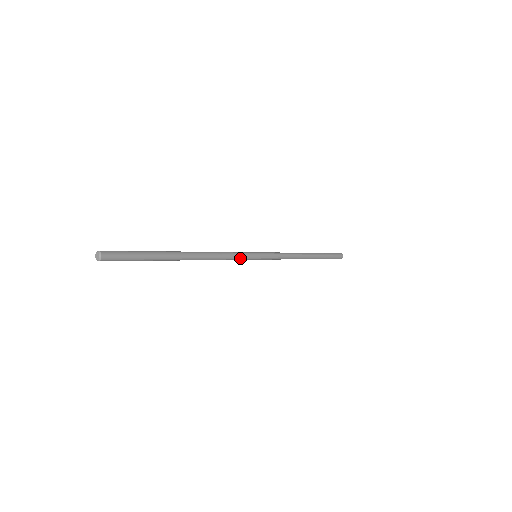
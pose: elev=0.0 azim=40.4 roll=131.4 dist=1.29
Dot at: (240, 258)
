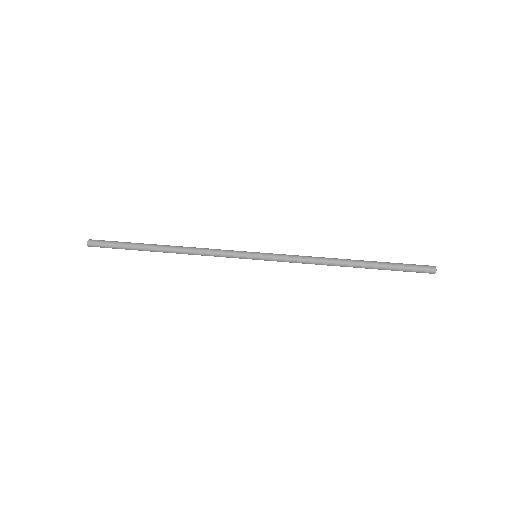
Dot at: (229, 257)
